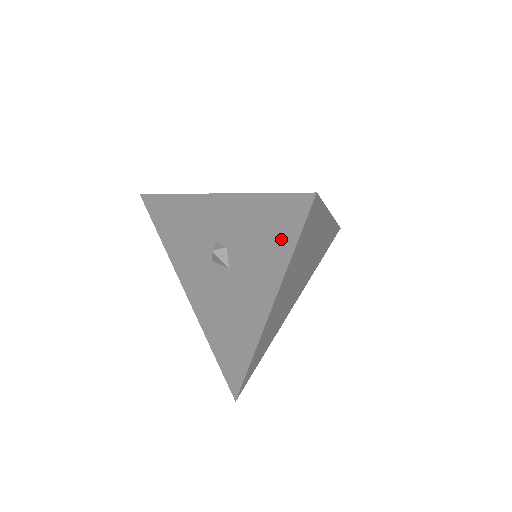
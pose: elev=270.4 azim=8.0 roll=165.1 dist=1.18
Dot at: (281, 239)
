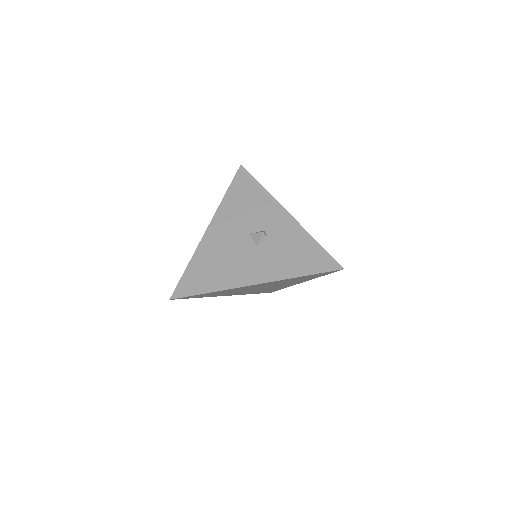
Dot at: (305, 266)
